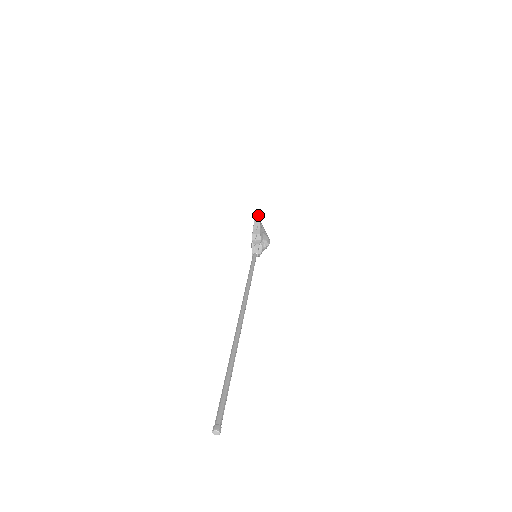
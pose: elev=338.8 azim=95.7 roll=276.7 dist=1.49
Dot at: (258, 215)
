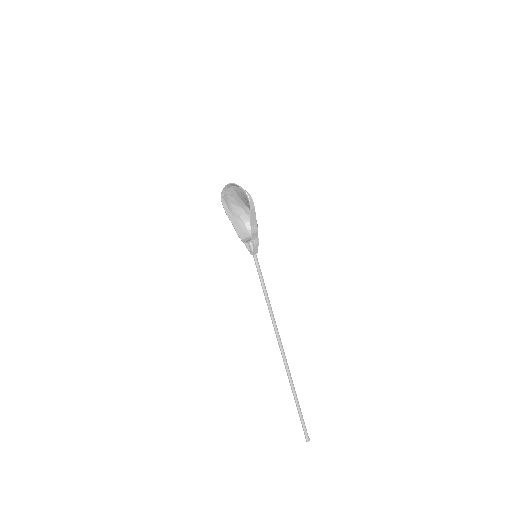
Dot at: occluded
